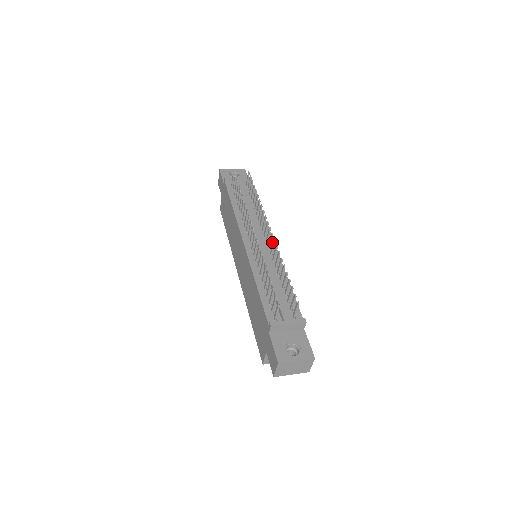
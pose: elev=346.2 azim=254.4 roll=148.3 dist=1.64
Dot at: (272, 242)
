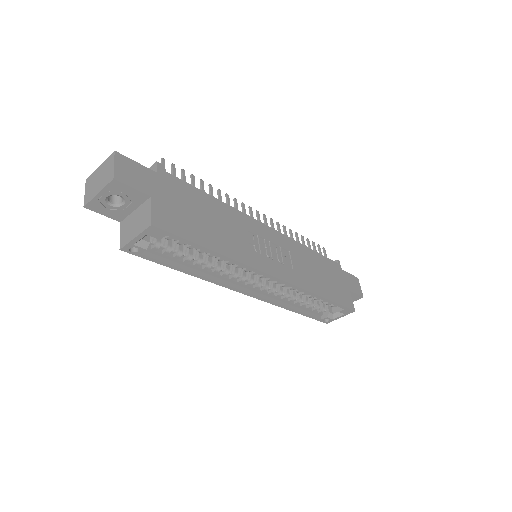
Dot at: (264, 226)
